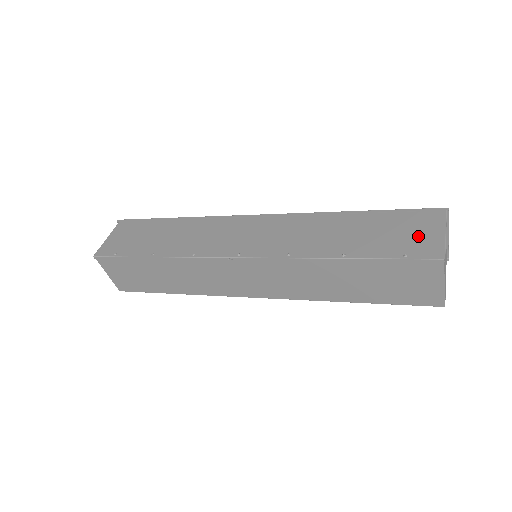
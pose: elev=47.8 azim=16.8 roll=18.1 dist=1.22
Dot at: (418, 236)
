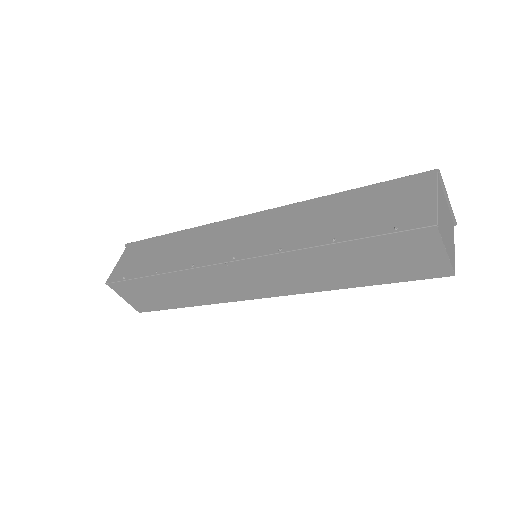
Dot at: (408, 205)
